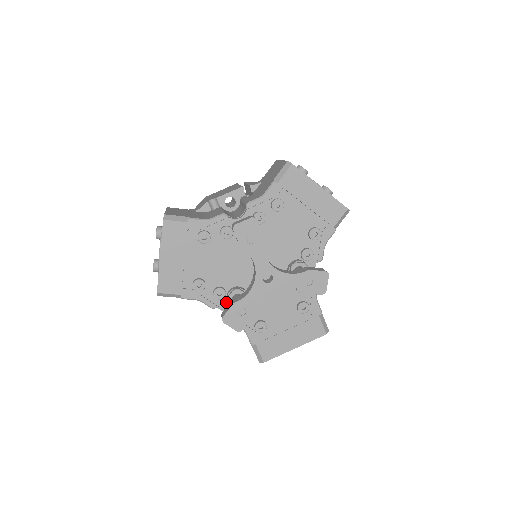
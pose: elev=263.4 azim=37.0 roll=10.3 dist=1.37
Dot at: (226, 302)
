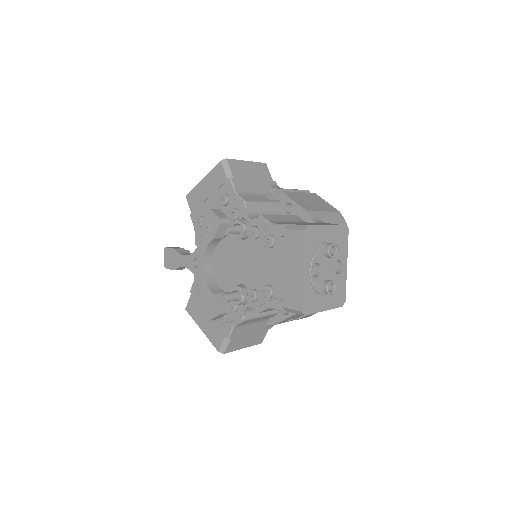
Dot at: (242, 307)
